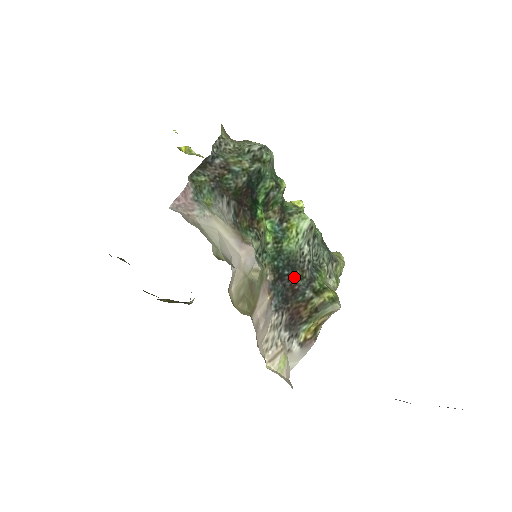
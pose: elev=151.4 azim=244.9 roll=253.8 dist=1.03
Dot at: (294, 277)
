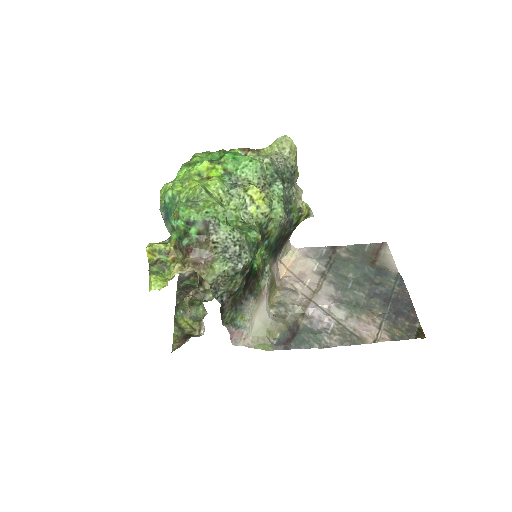
Dot at: (282, 238)
